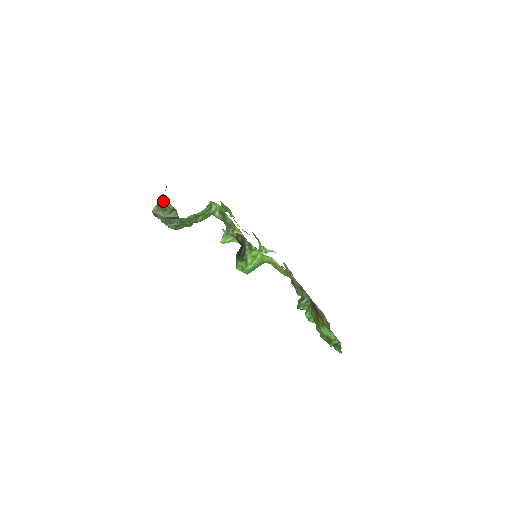
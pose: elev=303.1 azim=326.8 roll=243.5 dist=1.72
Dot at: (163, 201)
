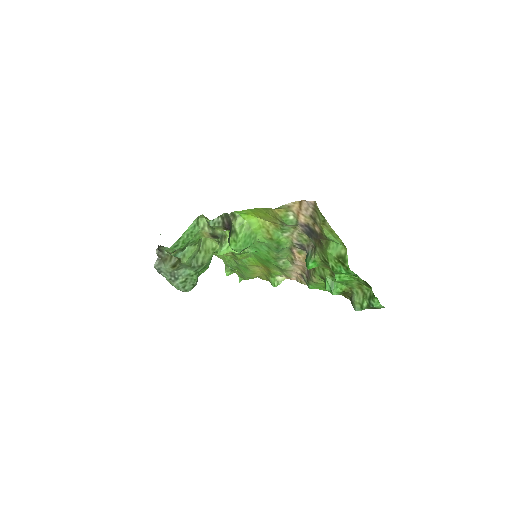
Dot at: (161, 251)
